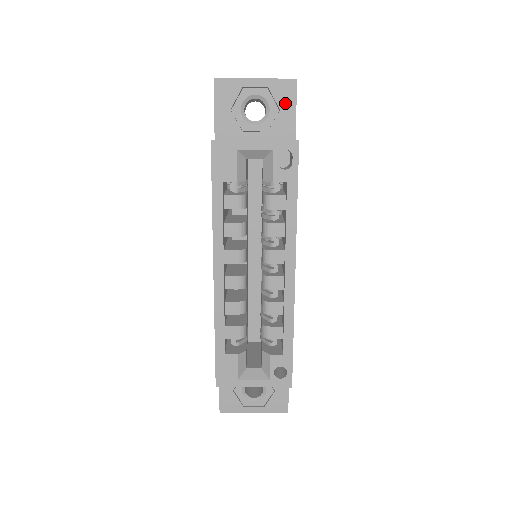
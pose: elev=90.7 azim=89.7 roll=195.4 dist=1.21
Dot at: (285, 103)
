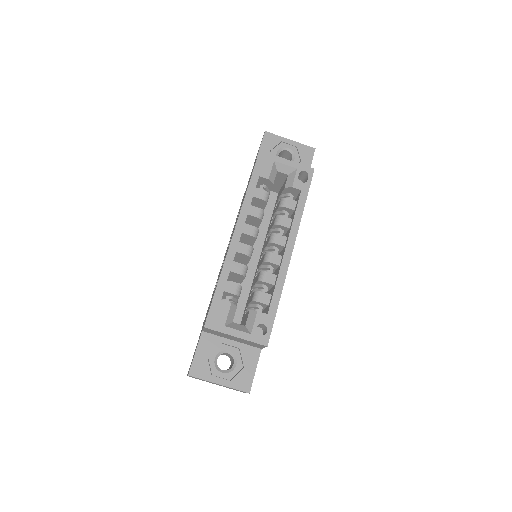
Dot at: (305, 159)
